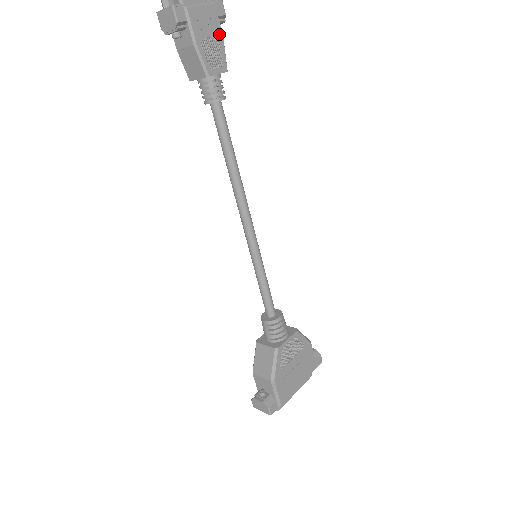
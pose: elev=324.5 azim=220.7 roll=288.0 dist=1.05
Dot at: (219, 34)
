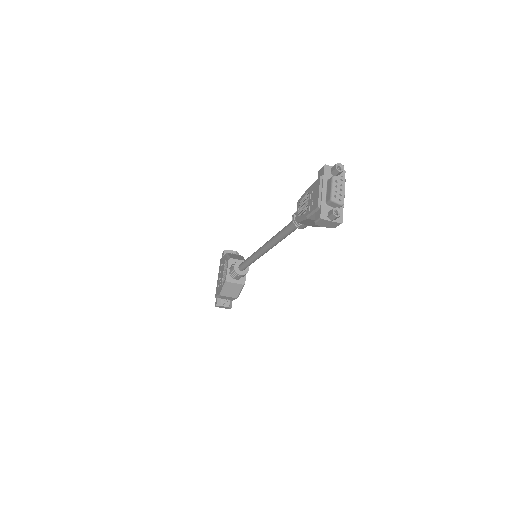
Dot at: occluded
